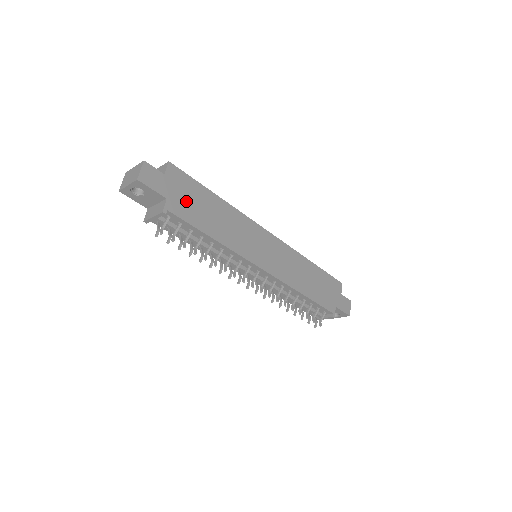
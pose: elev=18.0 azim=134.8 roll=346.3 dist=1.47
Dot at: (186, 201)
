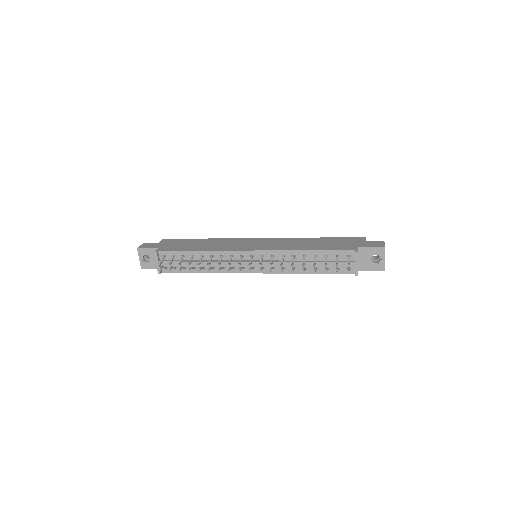
Dot at: (175, 246)
